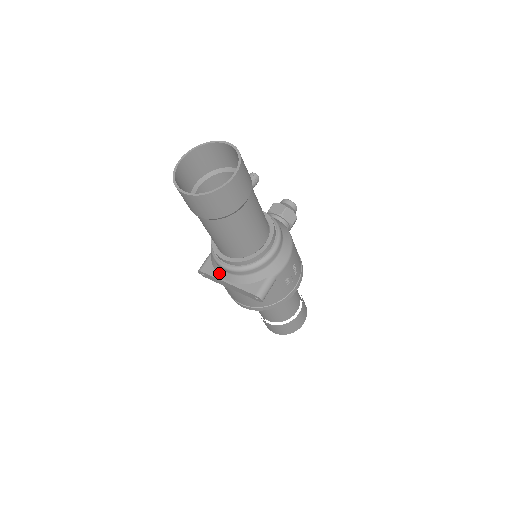
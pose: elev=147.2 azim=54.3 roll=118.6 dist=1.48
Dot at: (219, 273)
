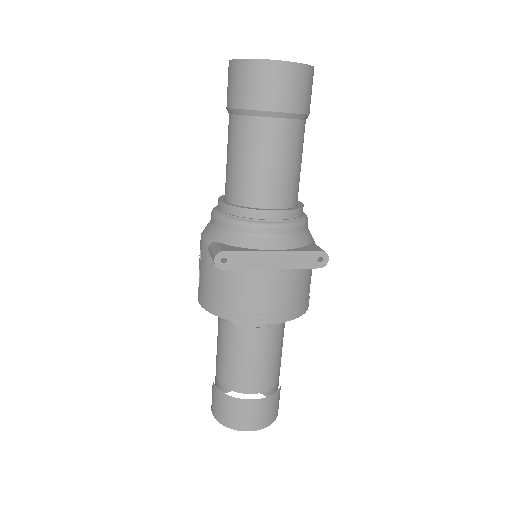
Dot at: (255, 245)
